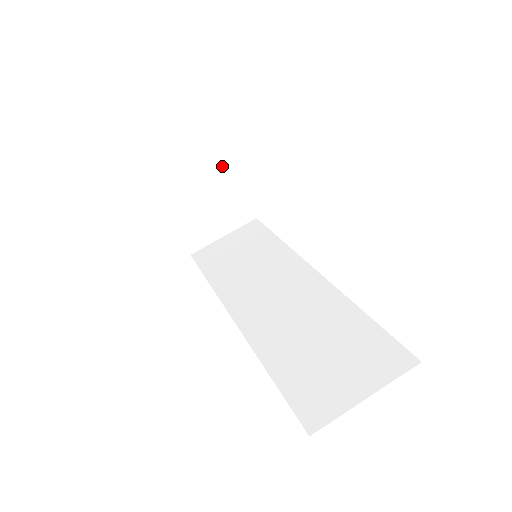
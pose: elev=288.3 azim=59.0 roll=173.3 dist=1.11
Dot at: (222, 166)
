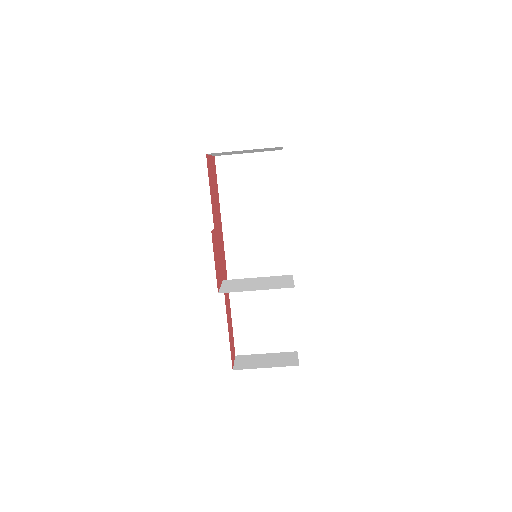
Dot at: occluded
